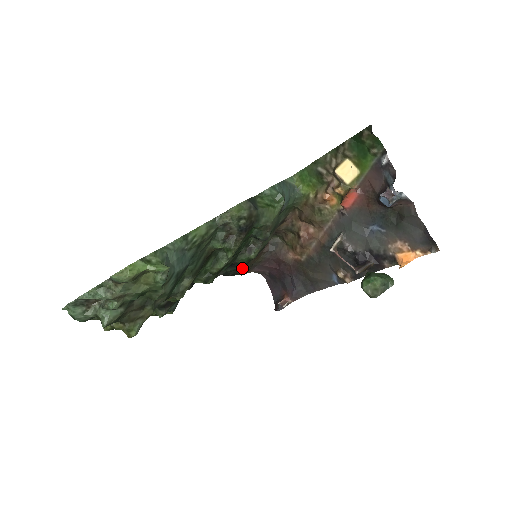
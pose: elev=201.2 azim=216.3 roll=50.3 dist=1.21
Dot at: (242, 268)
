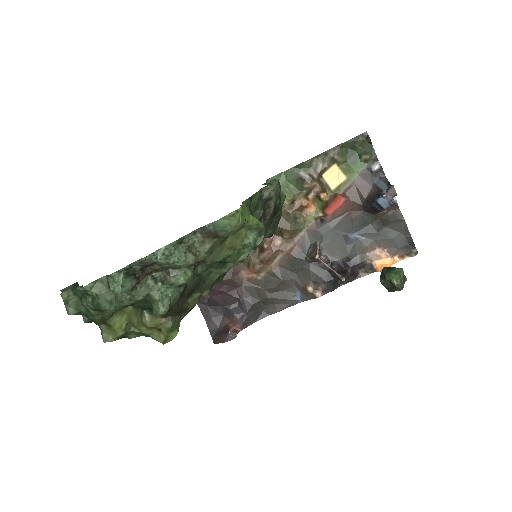
Dot at: occluded
